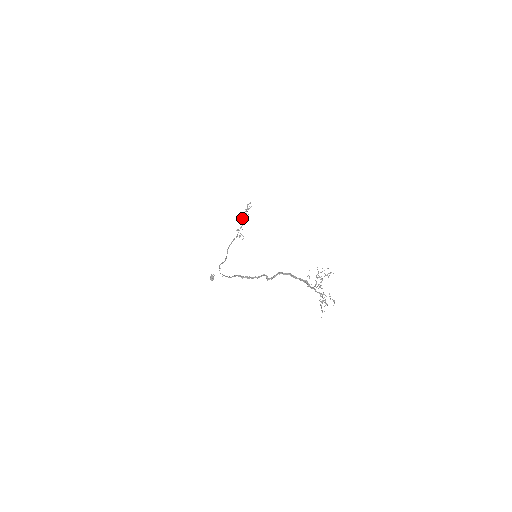
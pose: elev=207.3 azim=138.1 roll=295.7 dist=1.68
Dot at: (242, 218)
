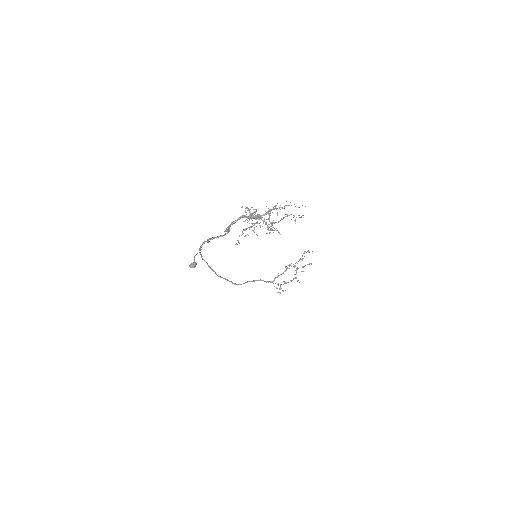
Dot at: occluded
